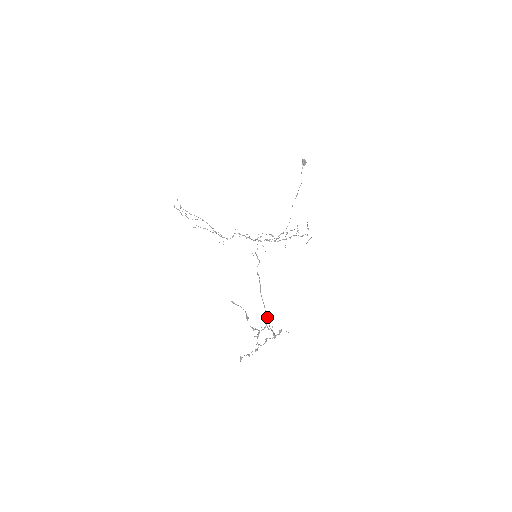
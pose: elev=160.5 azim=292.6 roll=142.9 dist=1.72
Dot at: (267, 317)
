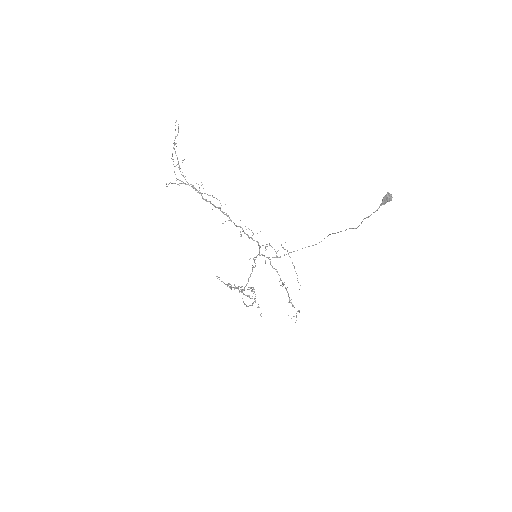
Dot at: (244, 304)
